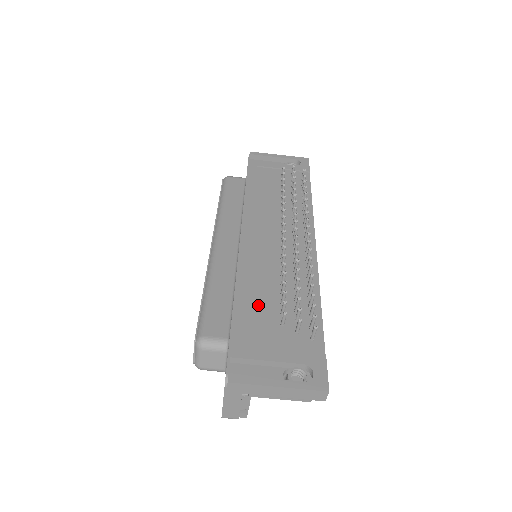
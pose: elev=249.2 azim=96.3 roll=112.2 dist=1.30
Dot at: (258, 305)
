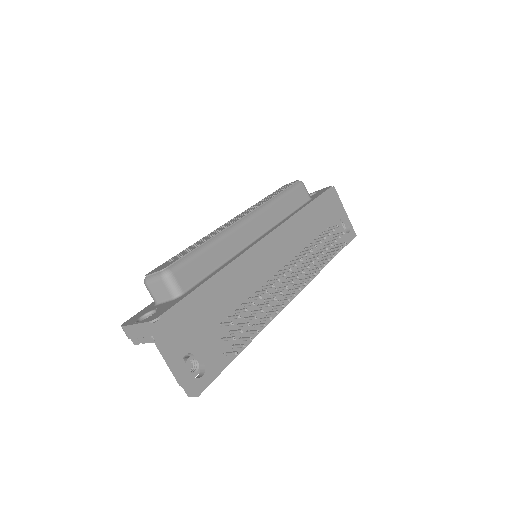
Dot at: (223, 295)
